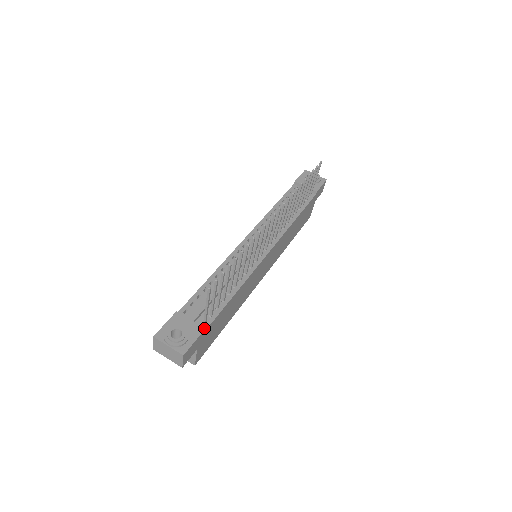
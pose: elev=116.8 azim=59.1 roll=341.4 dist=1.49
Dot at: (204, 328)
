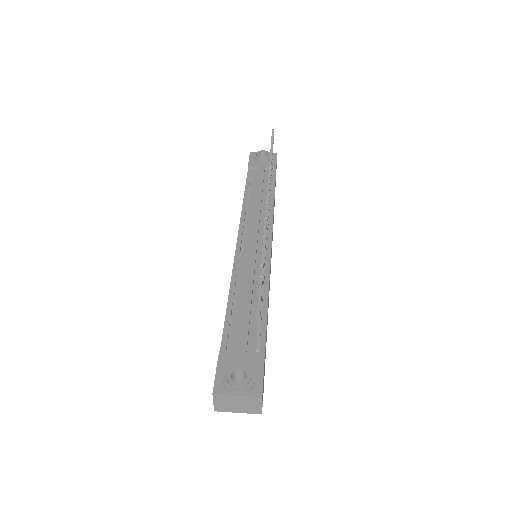
Dot at: (263, 354)
